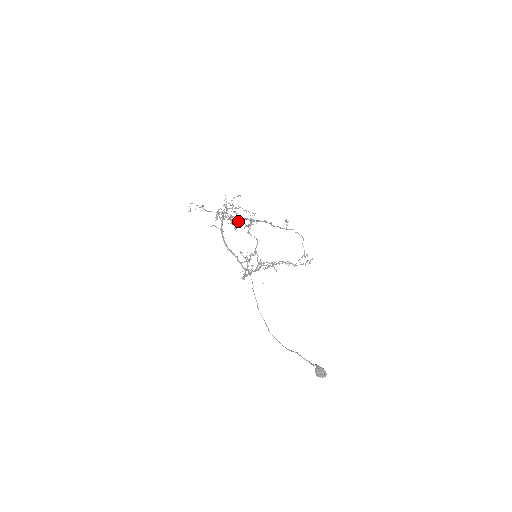
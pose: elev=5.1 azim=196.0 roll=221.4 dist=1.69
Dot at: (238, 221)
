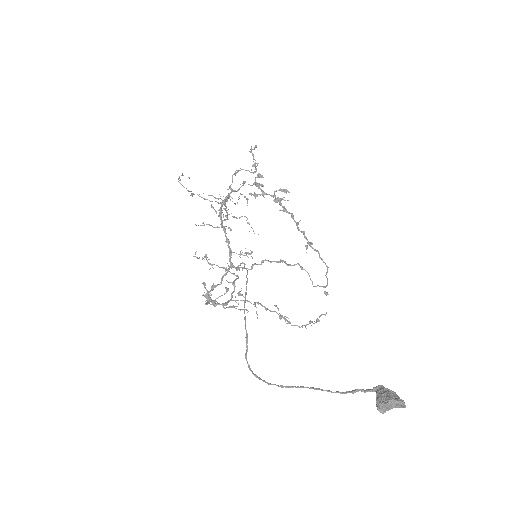
Dot at: occluded
